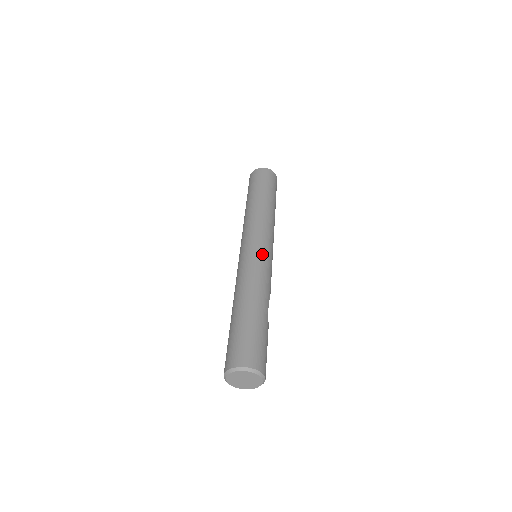
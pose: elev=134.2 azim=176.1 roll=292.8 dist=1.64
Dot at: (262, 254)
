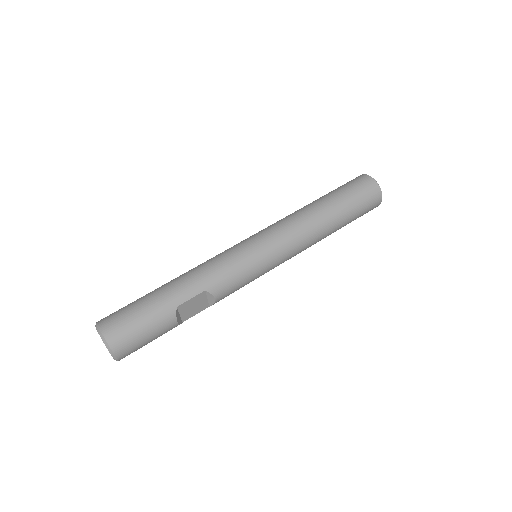
Dot at: (243, 250)
